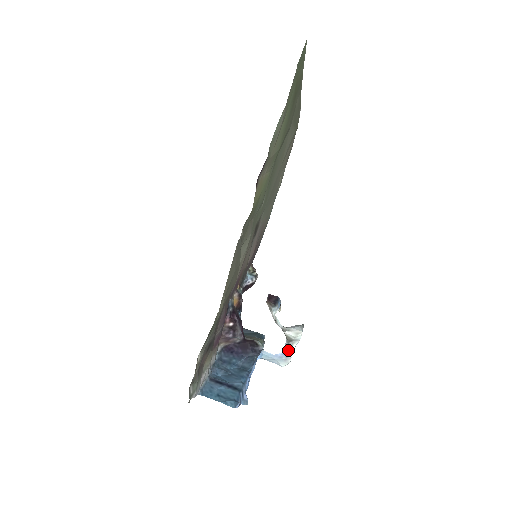
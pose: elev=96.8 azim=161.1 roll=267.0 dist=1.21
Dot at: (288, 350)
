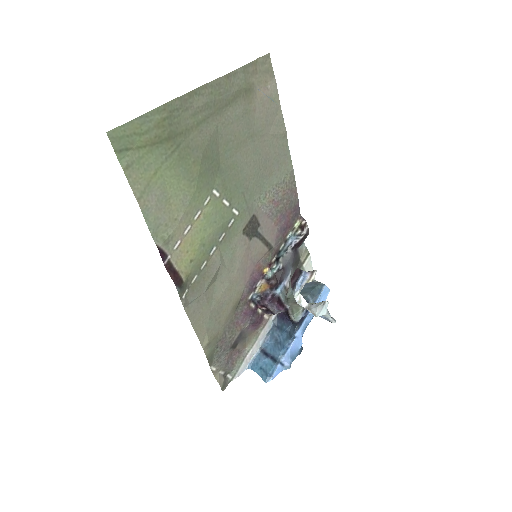
Dot at: occluded
